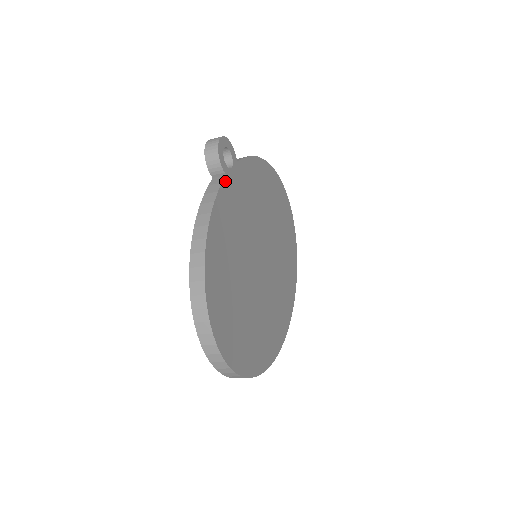
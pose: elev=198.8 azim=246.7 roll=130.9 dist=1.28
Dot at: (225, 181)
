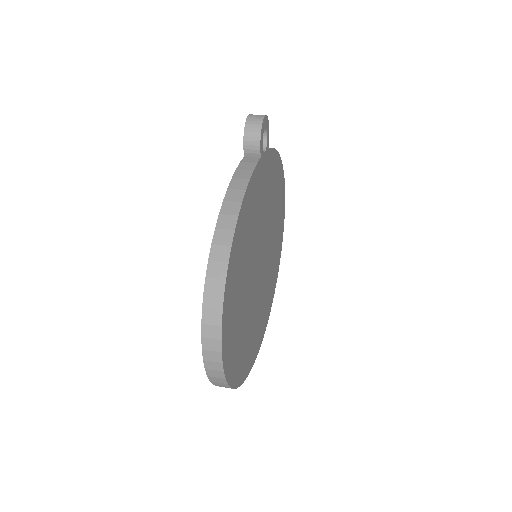
Dot at: (259, 163)
